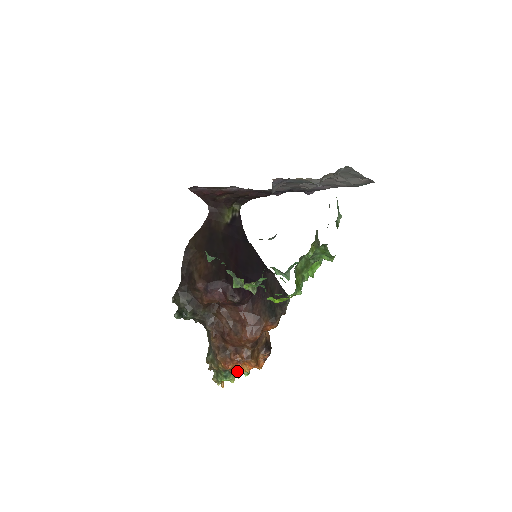
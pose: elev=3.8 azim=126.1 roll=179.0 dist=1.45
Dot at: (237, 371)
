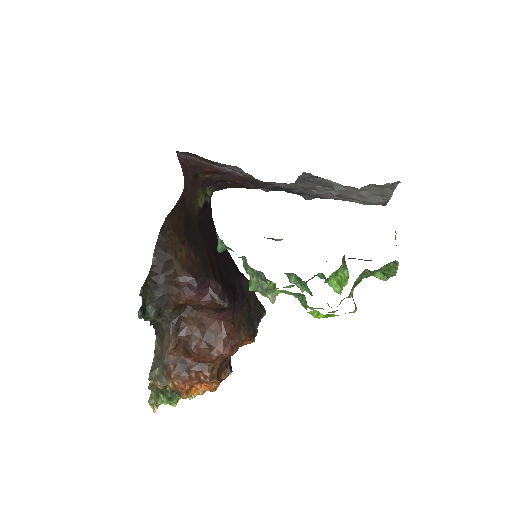
Dot at: (189, 393)
